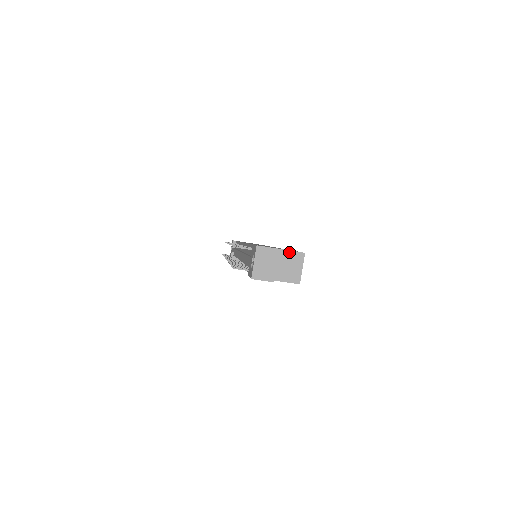
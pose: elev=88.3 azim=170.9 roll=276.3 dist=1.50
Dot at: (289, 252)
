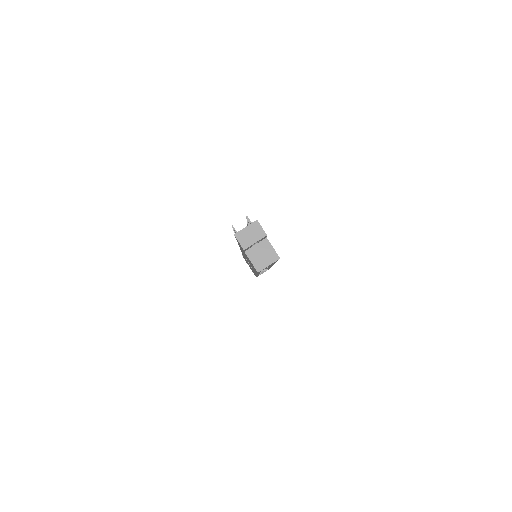
Dot at: (272, 248)
